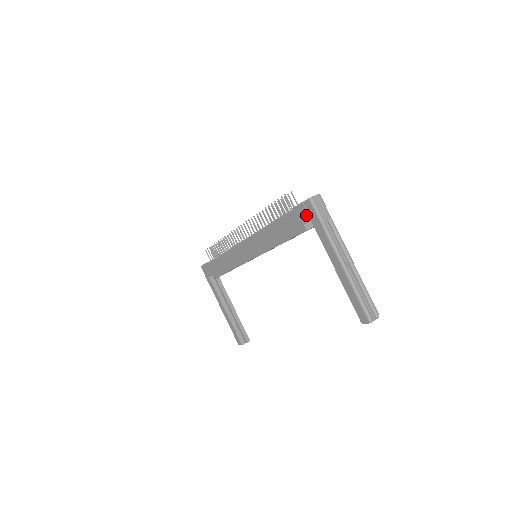
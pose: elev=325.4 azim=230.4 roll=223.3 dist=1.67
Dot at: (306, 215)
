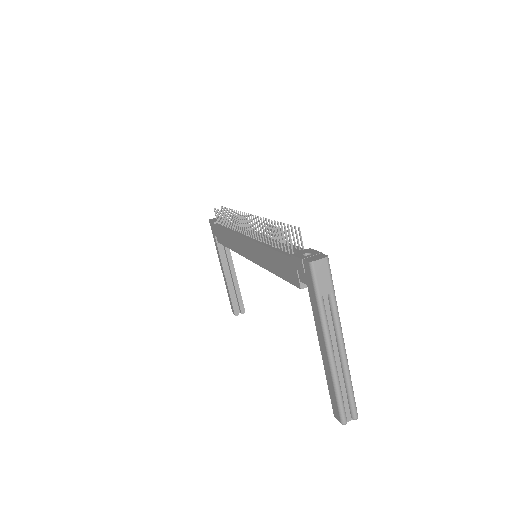
Dot at: (303, 275)
